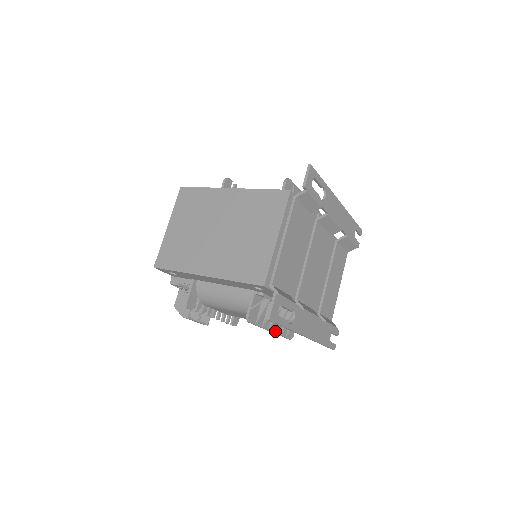
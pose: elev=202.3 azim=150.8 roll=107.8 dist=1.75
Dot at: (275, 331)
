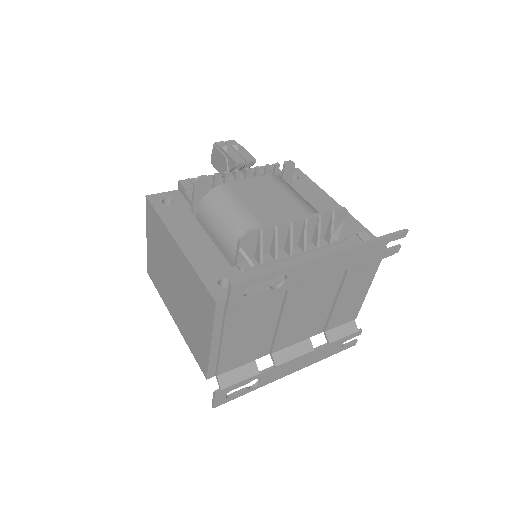
Dot at: occluded
